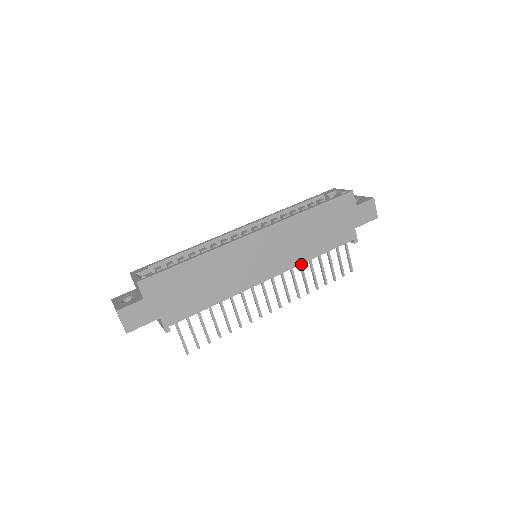
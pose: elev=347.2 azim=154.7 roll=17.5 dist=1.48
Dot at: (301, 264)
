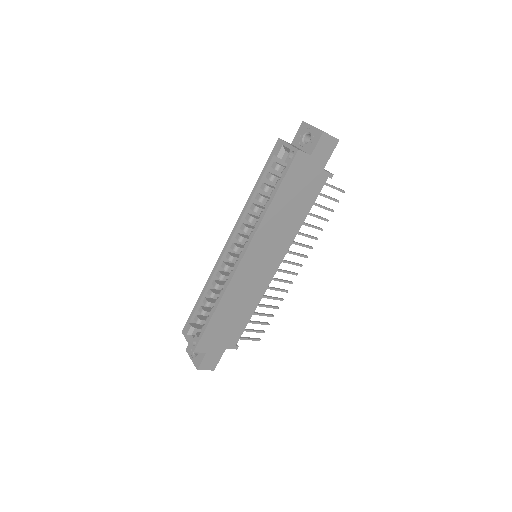
Dot at: occluded
